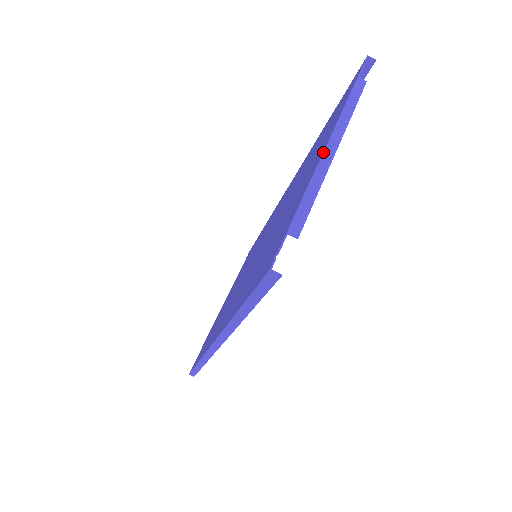
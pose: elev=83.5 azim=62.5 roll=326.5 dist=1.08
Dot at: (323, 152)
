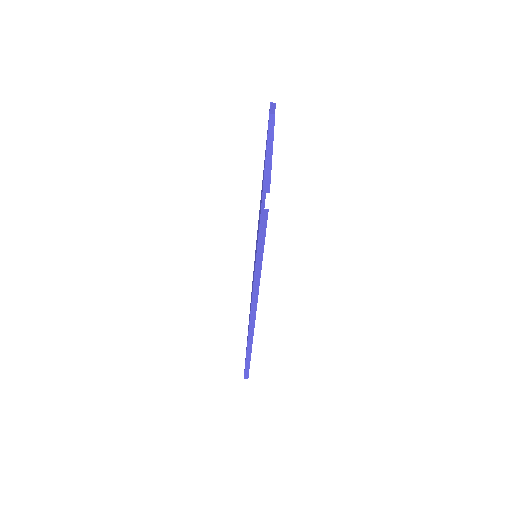
Dot at: (266, 152)
